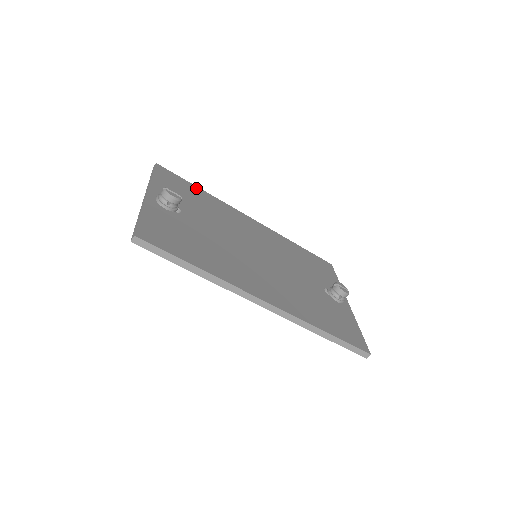
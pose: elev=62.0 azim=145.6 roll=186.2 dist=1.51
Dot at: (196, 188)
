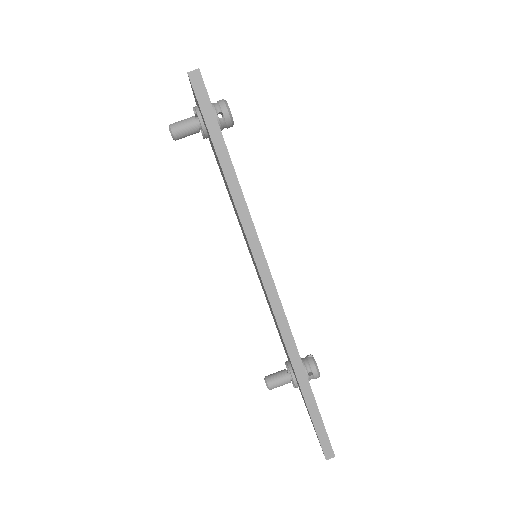
Dot at: occluded
